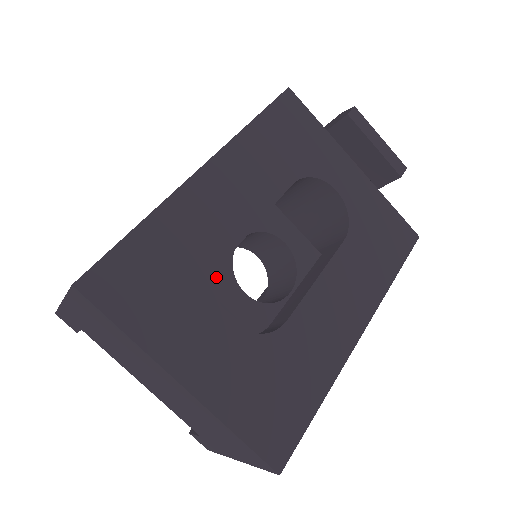
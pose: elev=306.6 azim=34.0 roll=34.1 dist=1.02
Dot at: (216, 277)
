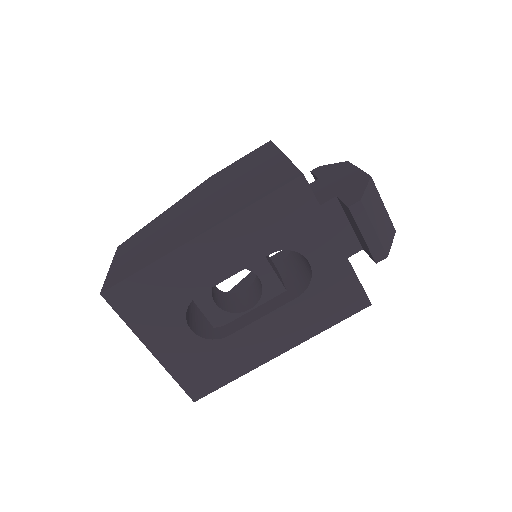
Dot at: (188, 304)
